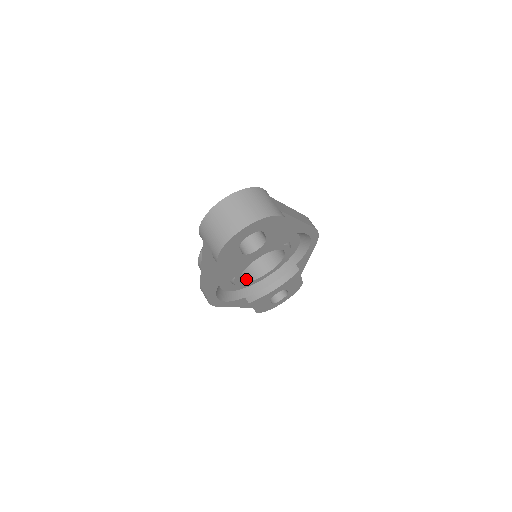
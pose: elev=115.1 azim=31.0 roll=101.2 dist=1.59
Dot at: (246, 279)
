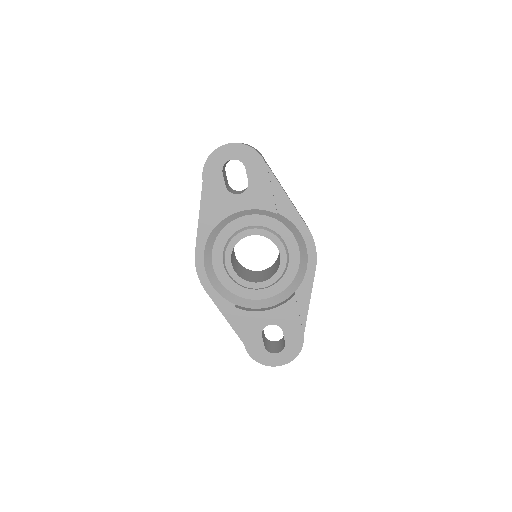
Dot at: (240, 276)
